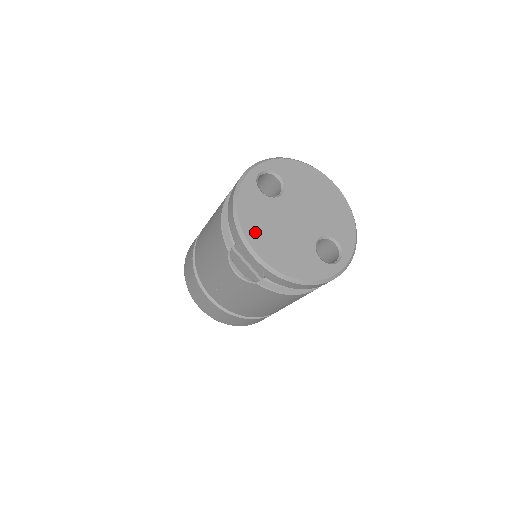
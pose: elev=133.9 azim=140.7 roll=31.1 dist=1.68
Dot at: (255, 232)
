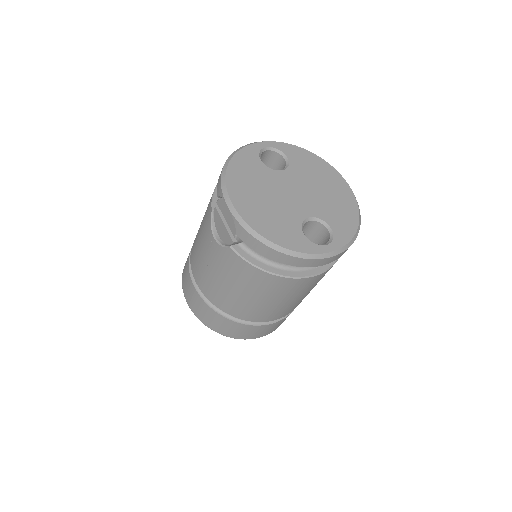
Dot at: (239, 186)
